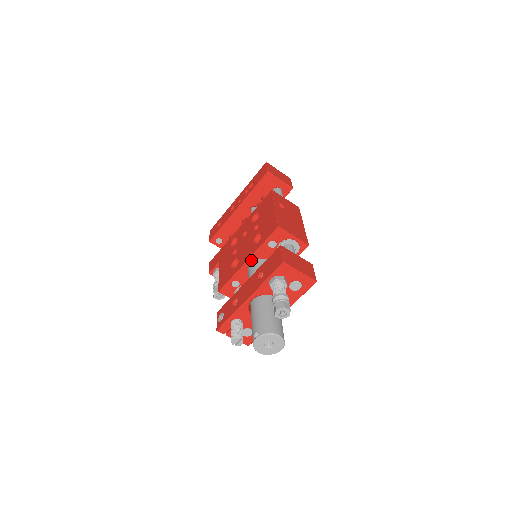
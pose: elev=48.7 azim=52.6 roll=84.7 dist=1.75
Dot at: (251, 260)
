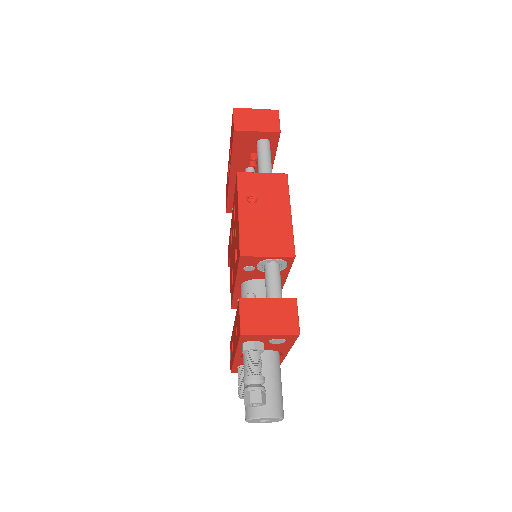
Dot at: (239, 284)
